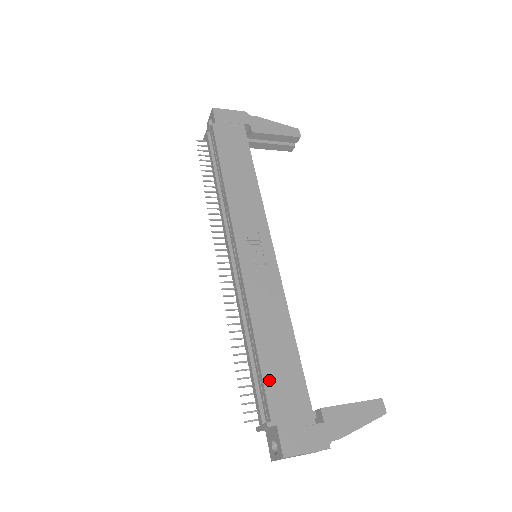
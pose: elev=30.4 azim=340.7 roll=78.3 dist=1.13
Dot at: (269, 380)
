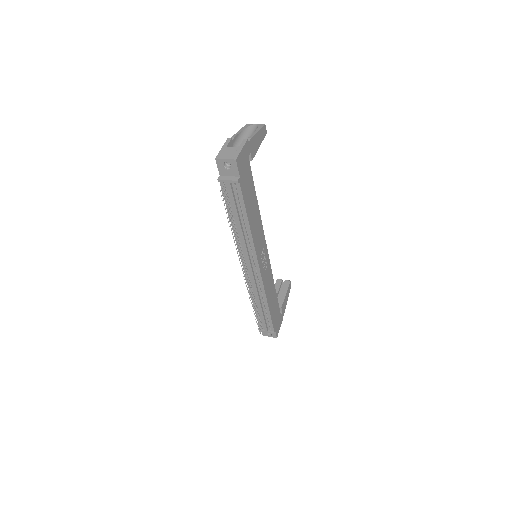
Dot at: (273, 317)
